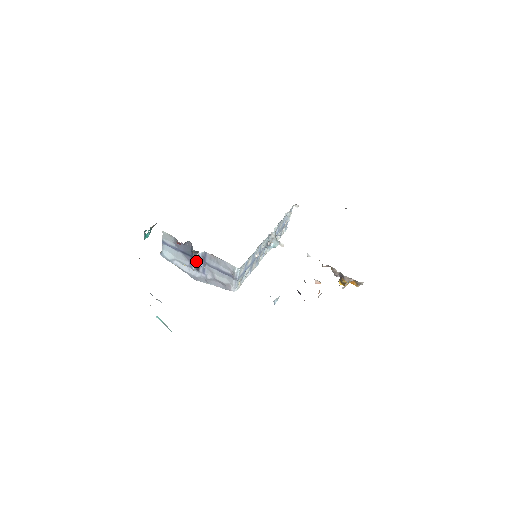
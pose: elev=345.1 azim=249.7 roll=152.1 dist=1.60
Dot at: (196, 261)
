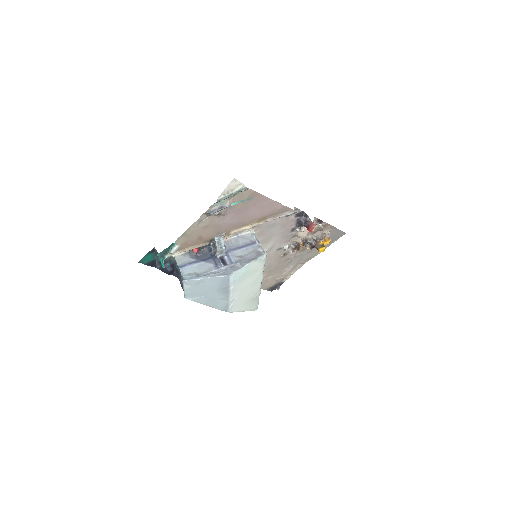
Dot at: (219, 258)
